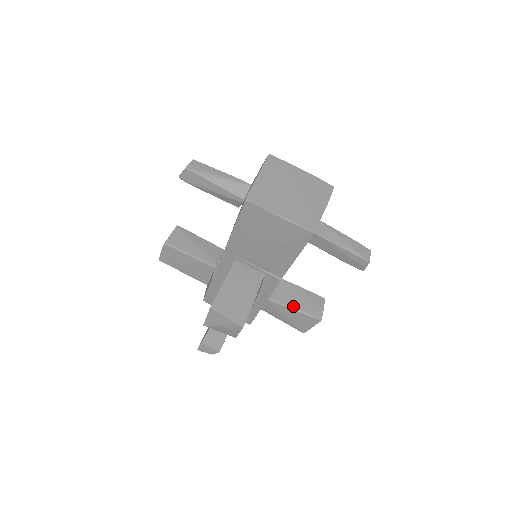
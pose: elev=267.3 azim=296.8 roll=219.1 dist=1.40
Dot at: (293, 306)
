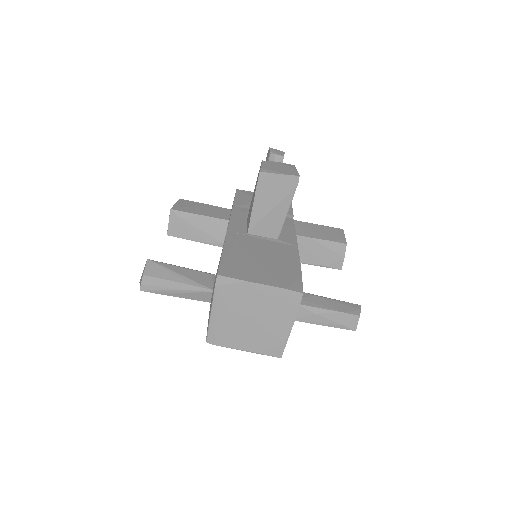
Dot at: (310, 262)
